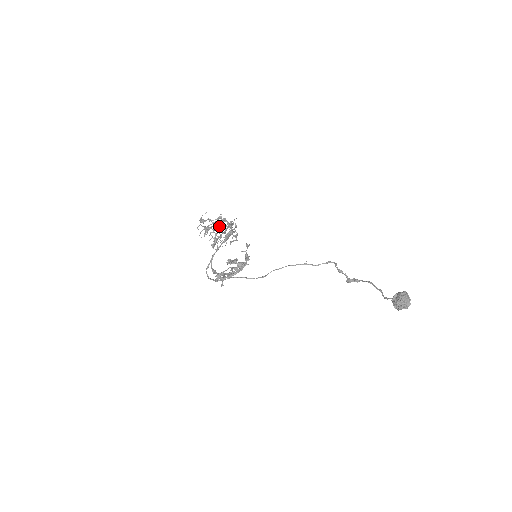
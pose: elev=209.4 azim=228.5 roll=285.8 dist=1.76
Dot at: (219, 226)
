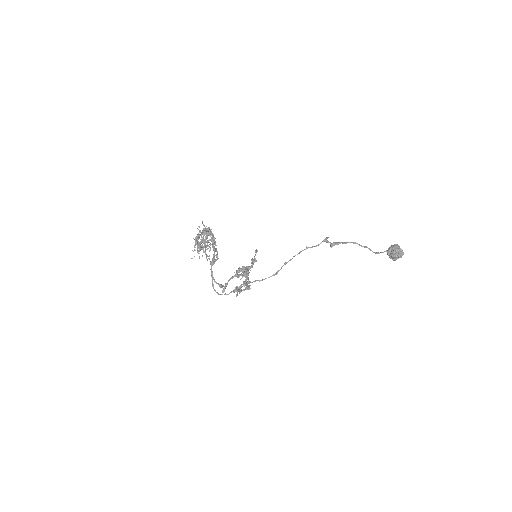
Dot at: (210, 240)
